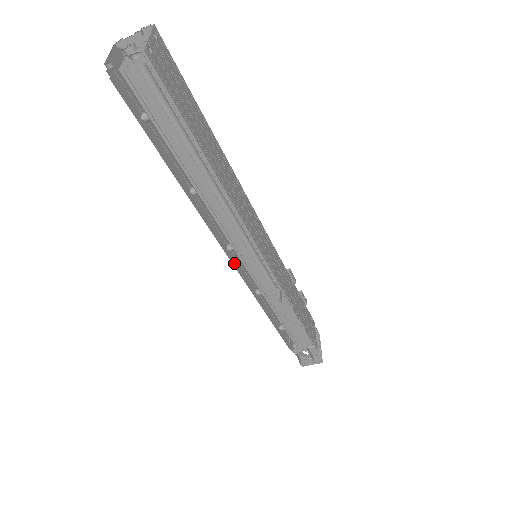
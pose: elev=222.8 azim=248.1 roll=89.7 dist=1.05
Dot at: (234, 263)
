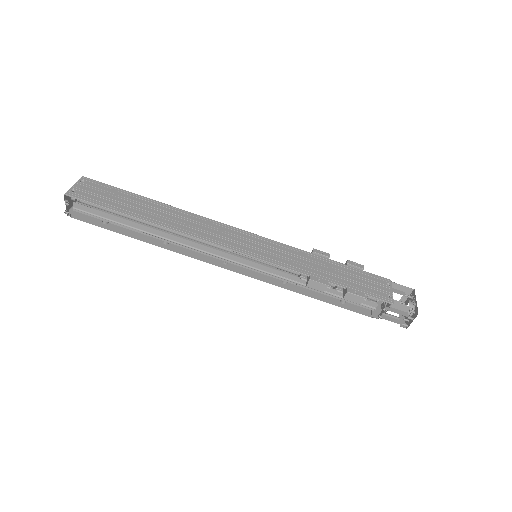
Dot at: (238, 271)
